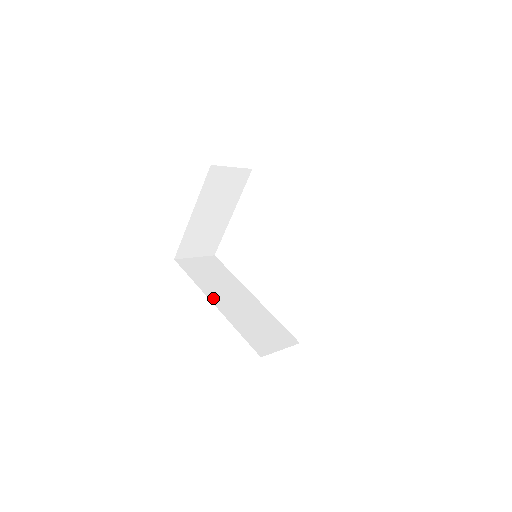
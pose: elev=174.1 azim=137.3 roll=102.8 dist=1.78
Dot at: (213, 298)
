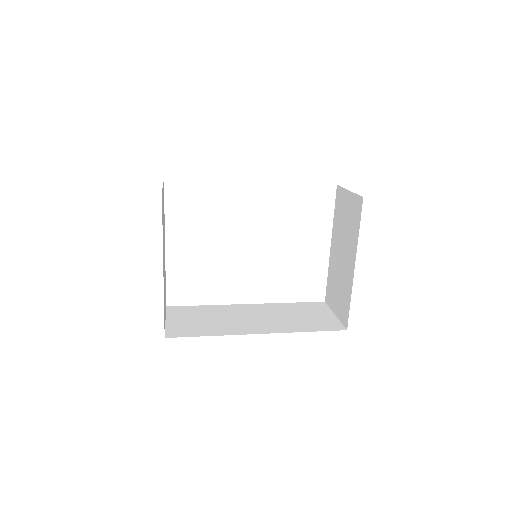
Dot at: (248, 331)
